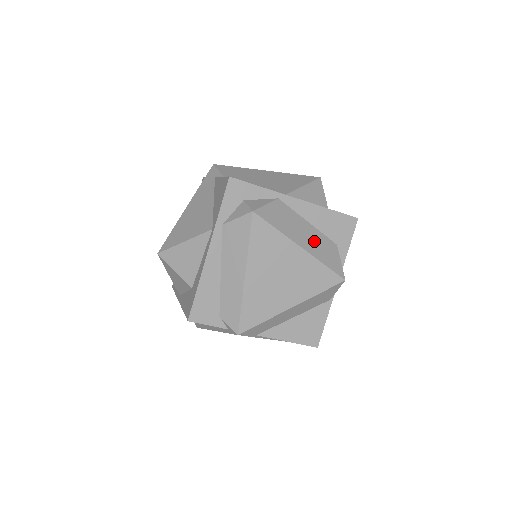
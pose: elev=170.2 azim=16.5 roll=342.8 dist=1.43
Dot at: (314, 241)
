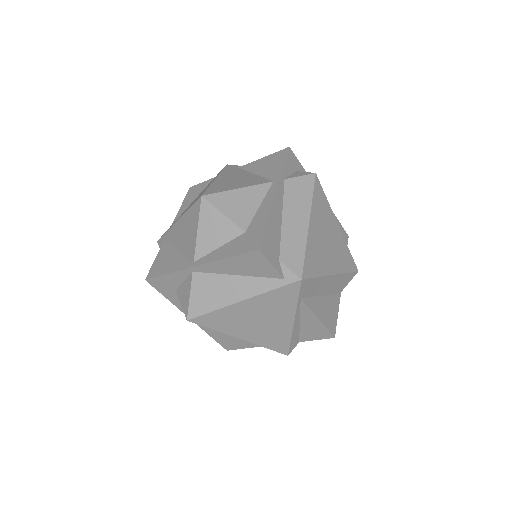
Dot at: occluded
